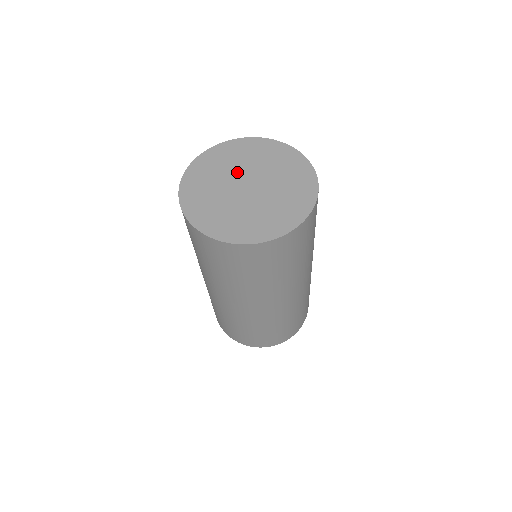
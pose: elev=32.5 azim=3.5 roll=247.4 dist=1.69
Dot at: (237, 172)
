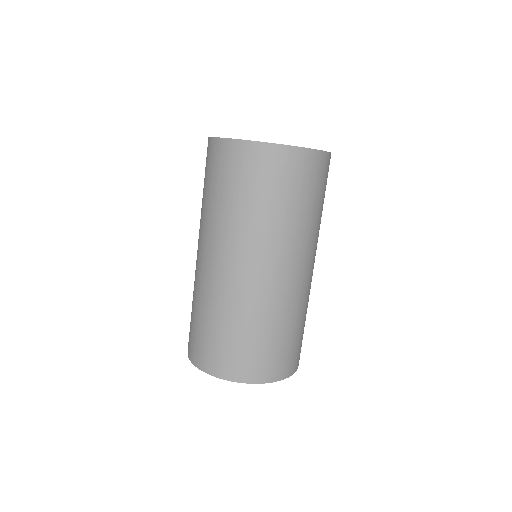
Dot at: occluded
